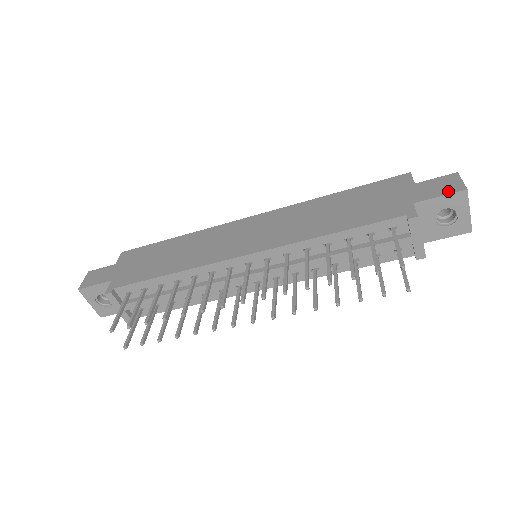
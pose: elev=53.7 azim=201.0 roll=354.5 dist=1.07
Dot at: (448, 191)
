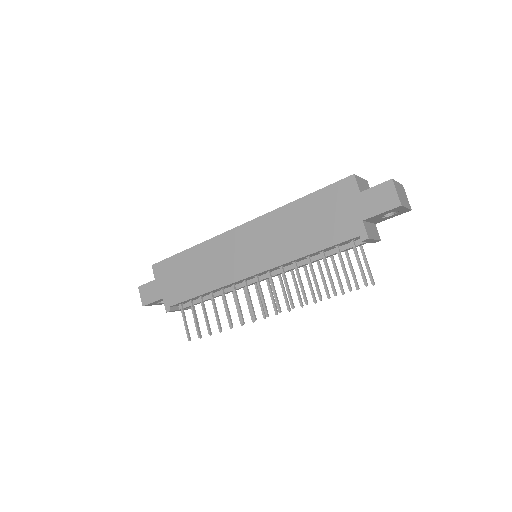
Dot at: (387, 207)
